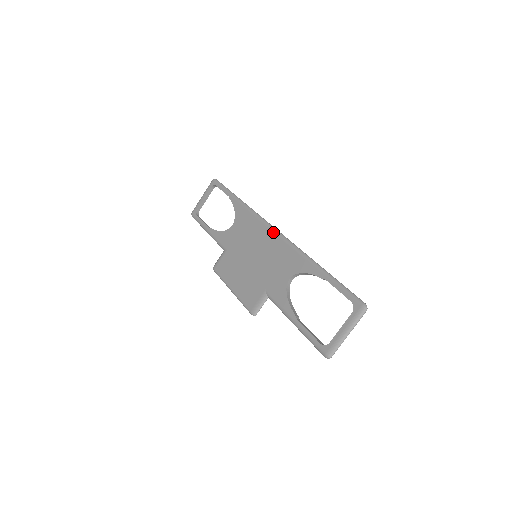
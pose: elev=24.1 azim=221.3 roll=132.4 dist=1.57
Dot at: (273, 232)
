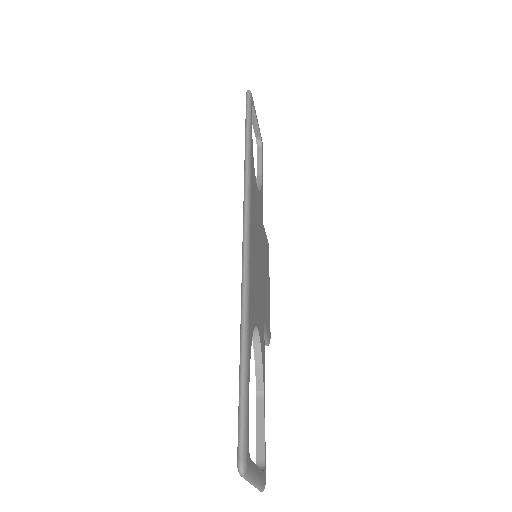
Dot at: occluded
